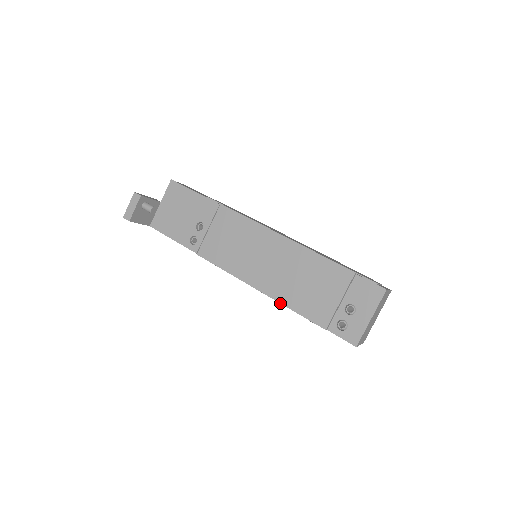
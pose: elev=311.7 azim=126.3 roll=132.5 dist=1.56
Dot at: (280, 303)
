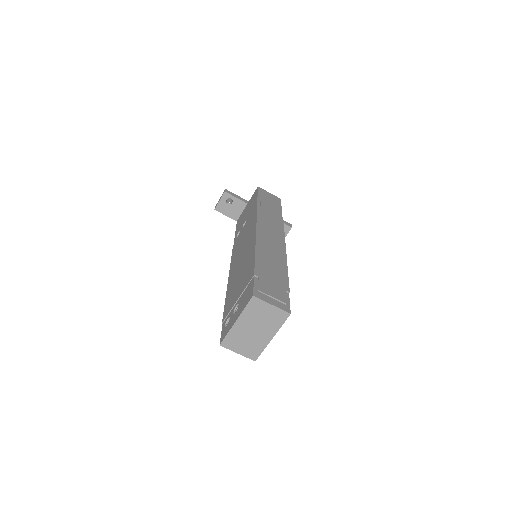
Dot at: (226, 293)
